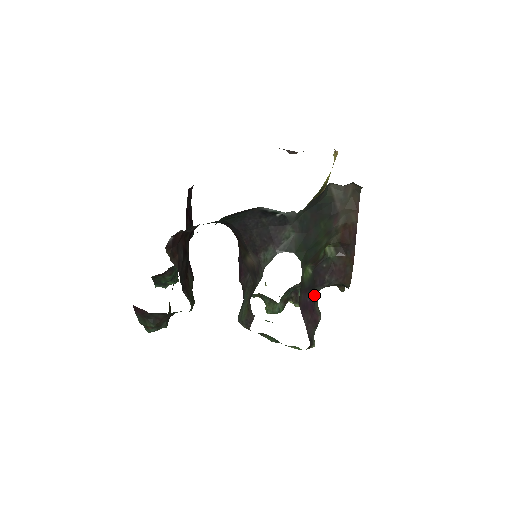
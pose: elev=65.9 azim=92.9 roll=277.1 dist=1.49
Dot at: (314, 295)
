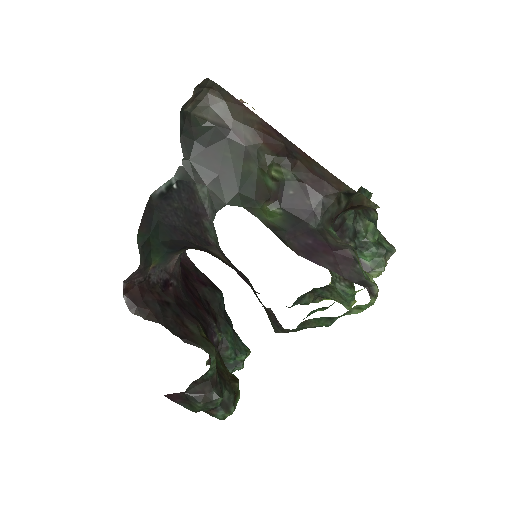
Dot at: (316, 232)
